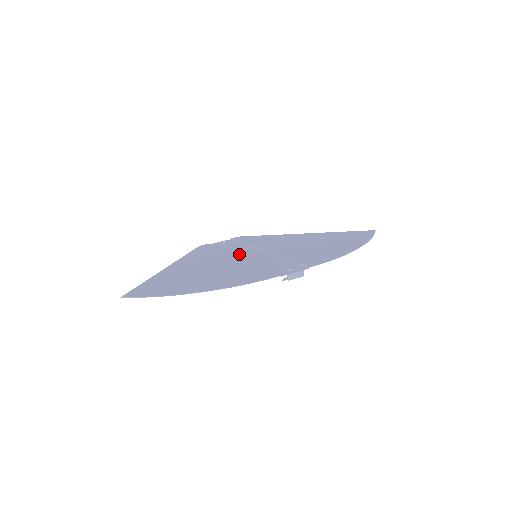
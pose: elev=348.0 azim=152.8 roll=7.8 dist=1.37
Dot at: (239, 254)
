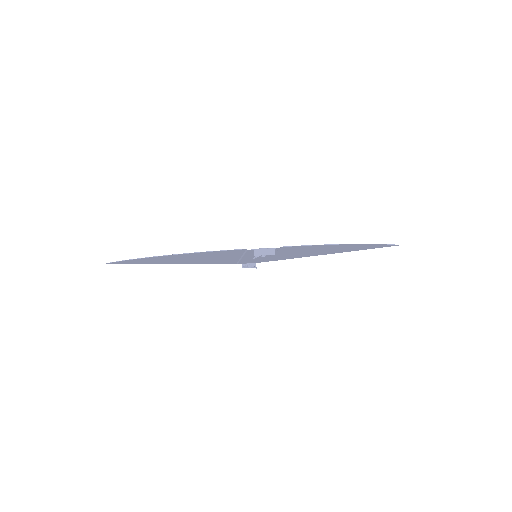
Dot at: occluded
